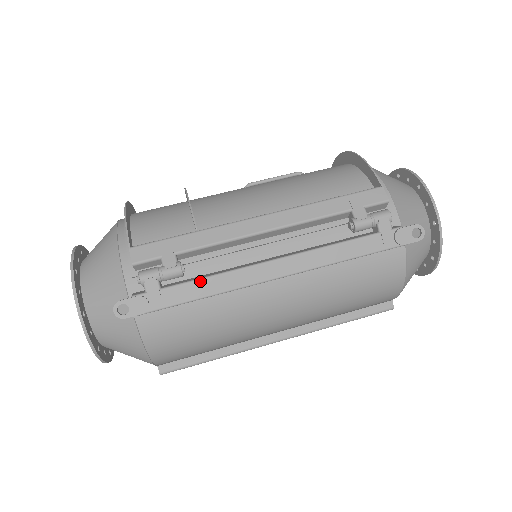
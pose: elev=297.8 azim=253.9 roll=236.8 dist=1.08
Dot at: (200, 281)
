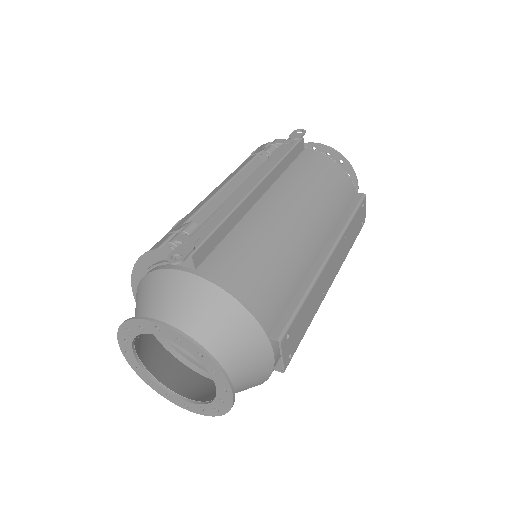
Dot at: (212, 216)
